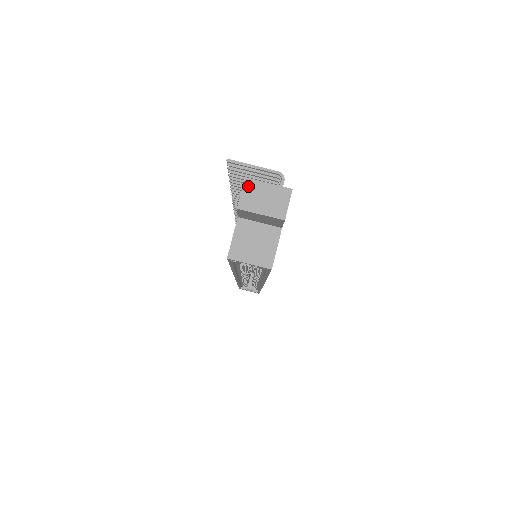
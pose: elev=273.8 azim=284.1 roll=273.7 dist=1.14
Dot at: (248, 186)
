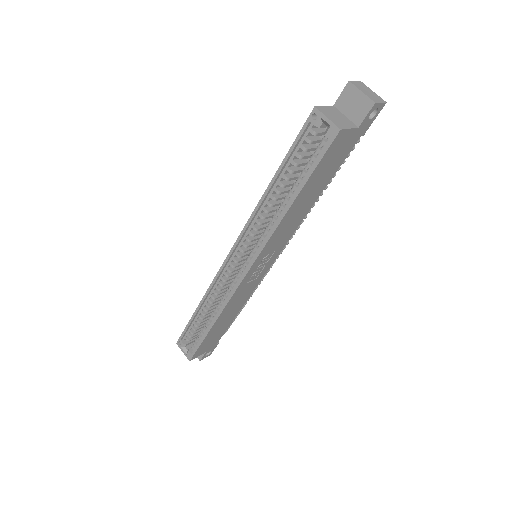
Dot at: (361, 83)
